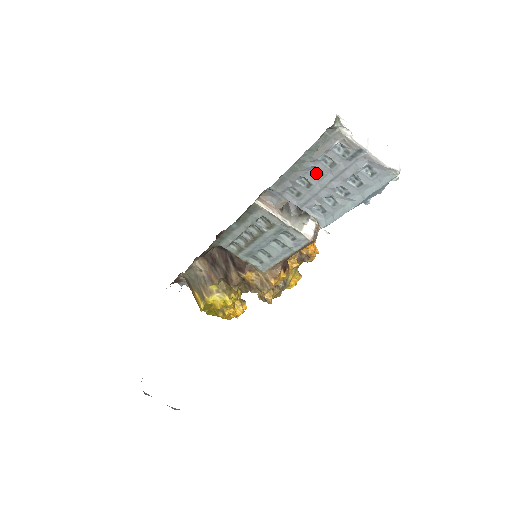
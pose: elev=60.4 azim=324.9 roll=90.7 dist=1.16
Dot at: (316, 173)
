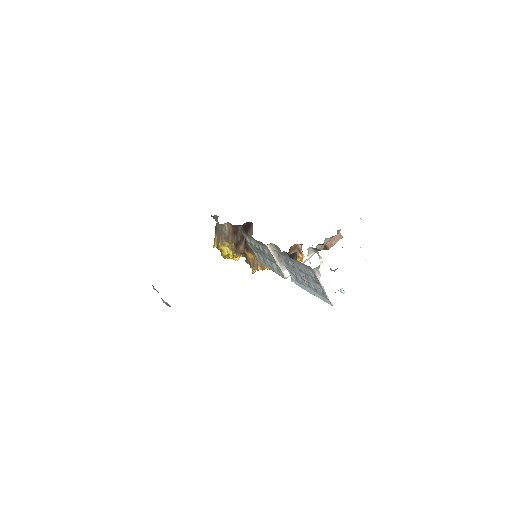
Dot at: (299, 268)
